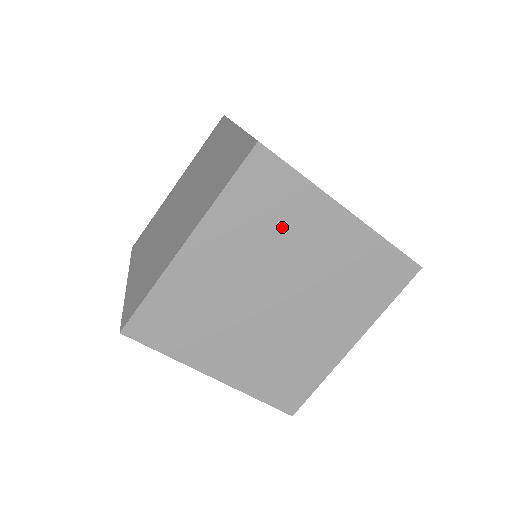
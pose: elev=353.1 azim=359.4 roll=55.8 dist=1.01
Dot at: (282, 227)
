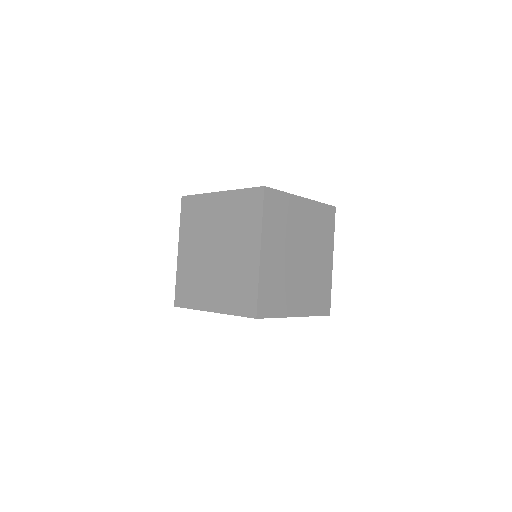
Dot at: (320, 237)
